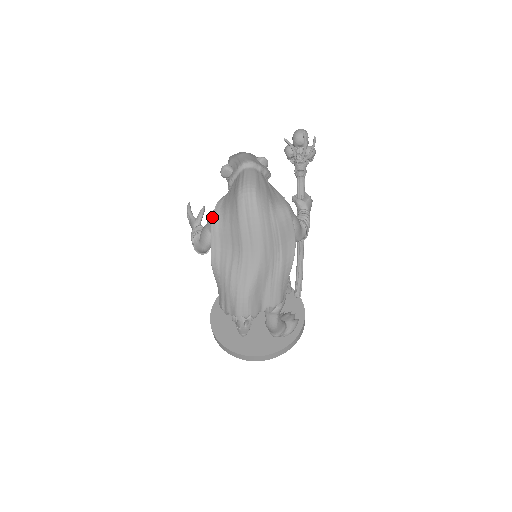
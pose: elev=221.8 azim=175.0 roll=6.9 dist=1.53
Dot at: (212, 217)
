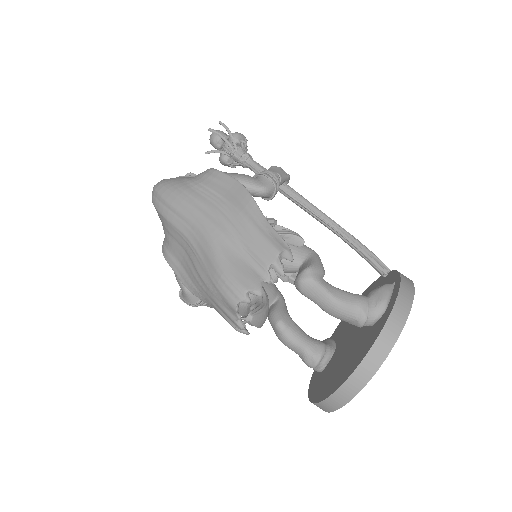
Dot at: occluded
